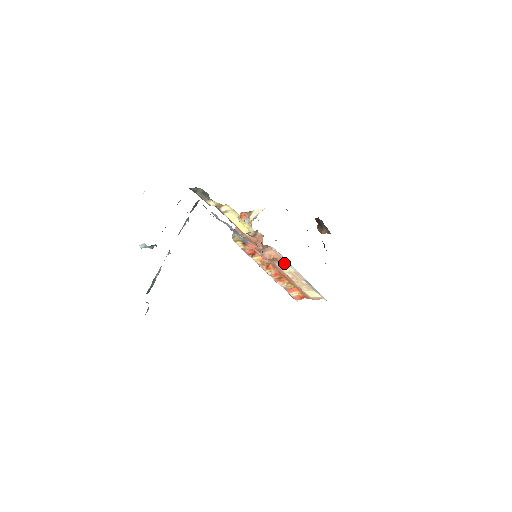
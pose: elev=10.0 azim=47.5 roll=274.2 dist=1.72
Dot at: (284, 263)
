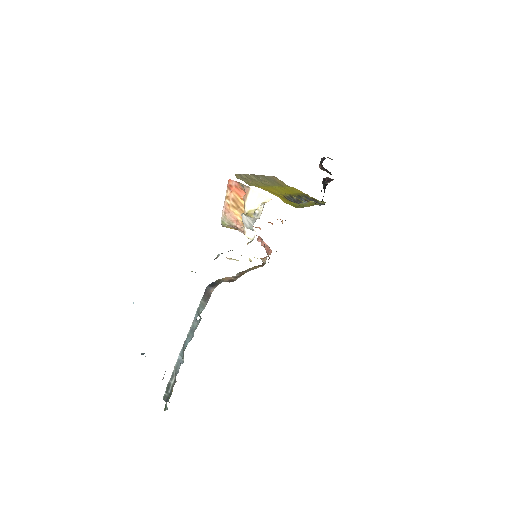
Dot at: occluded
